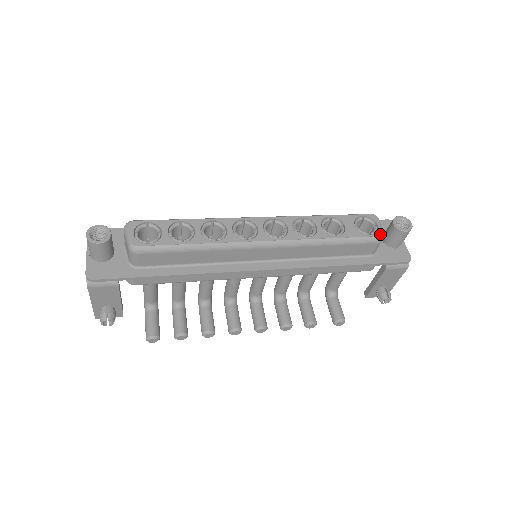
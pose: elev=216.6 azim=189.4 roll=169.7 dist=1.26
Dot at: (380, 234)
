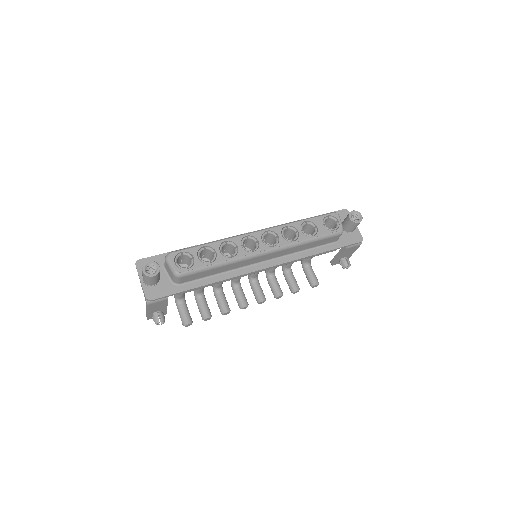
Dot at: (341, 228)
